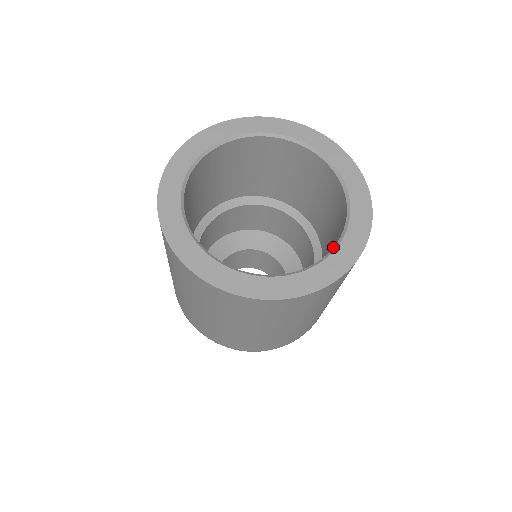
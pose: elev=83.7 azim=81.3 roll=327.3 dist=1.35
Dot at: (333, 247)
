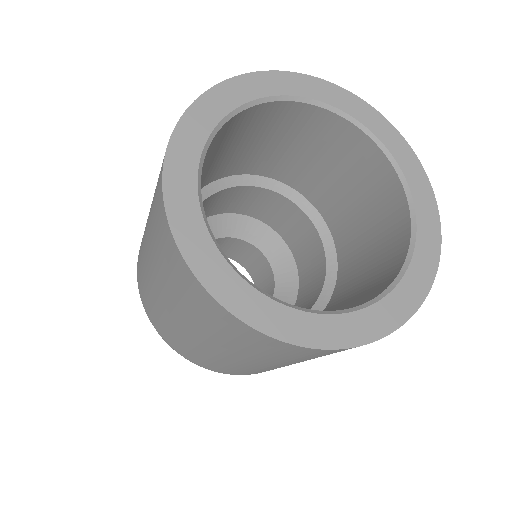
Dot at: occluded
